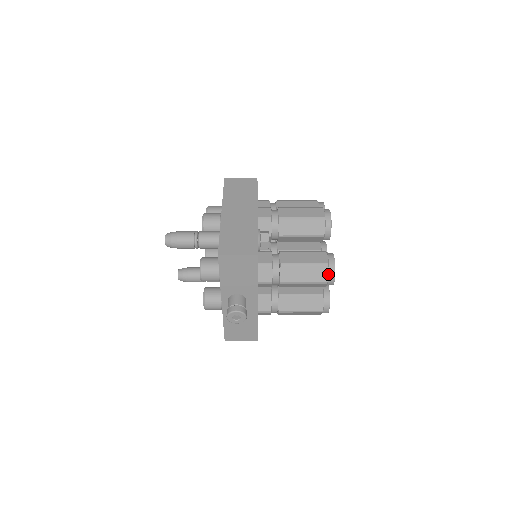
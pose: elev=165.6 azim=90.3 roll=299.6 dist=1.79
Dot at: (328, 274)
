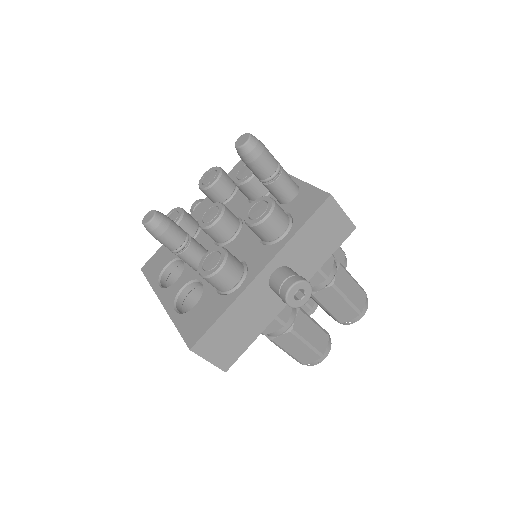
Dot at: (364, 304)
